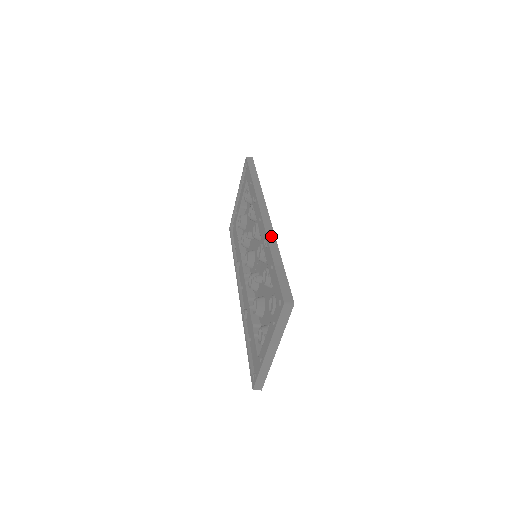
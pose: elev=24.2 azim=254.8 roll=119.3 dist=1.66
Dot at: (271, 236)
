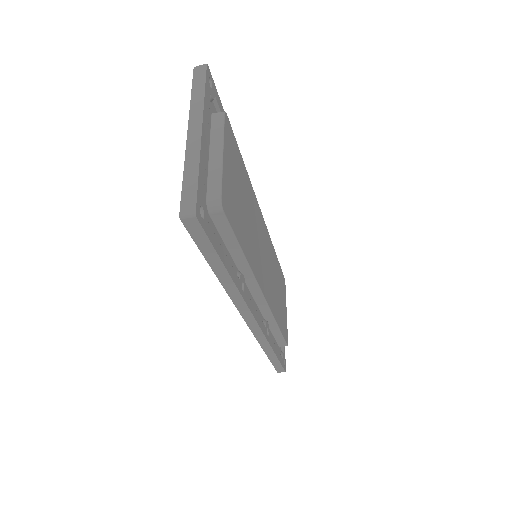
Dot at: occluded
